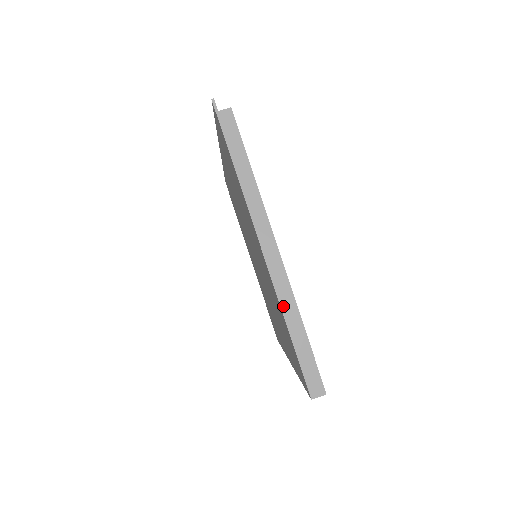
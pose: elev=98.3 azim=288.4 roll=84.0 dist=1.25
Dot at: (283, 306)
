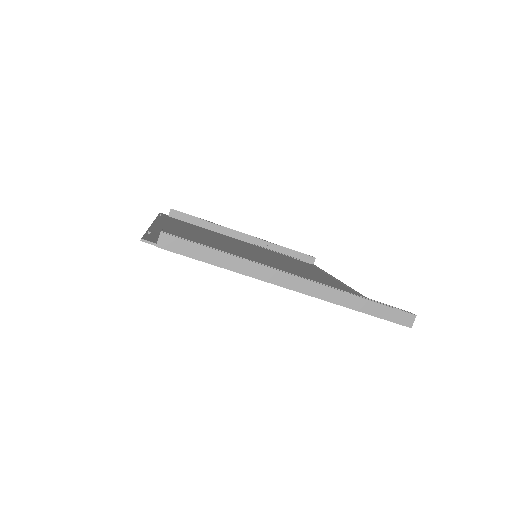
Dot at: (338, 303)
